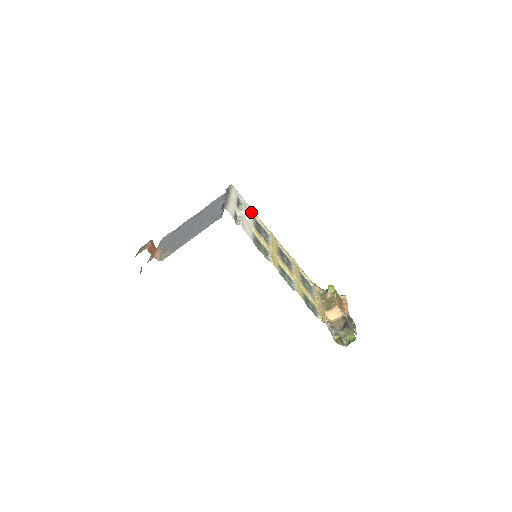
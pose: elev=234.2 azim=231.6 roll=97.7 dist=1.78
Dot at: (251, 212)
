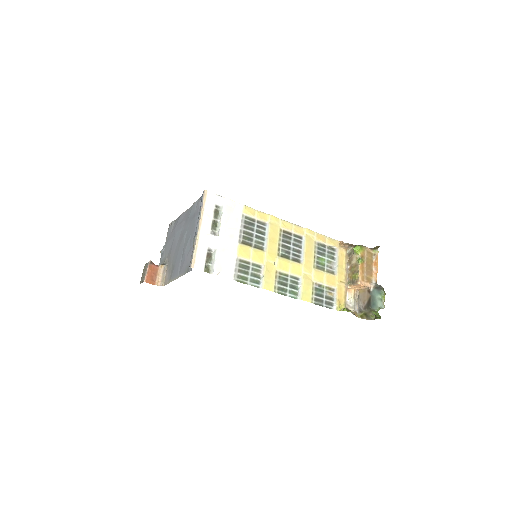
Dot at: (238, 212)
